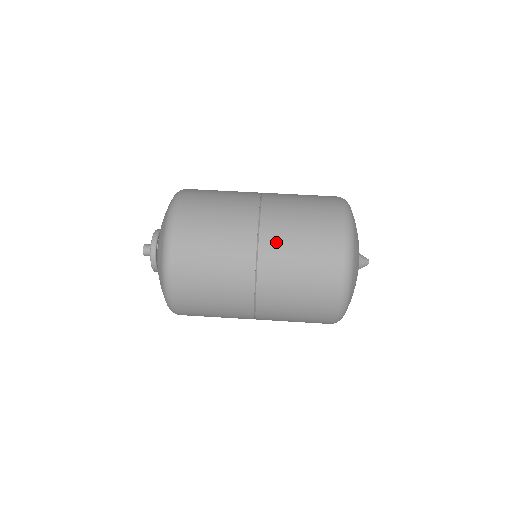
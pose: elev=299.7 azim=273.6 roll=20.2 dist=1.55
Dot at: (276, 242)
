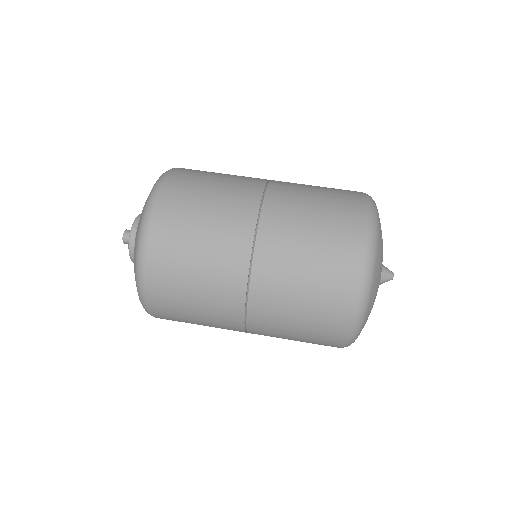
Dot at: (286, 193)
